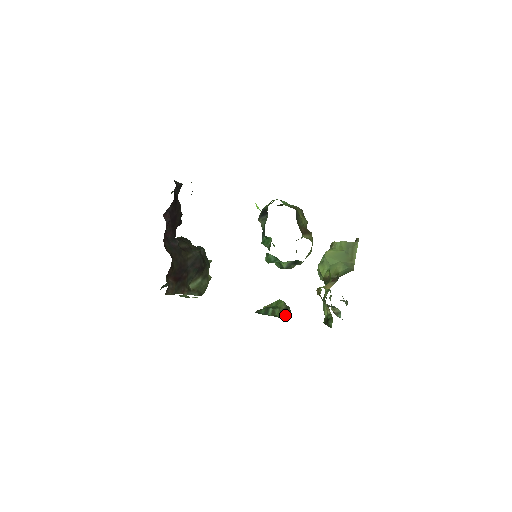
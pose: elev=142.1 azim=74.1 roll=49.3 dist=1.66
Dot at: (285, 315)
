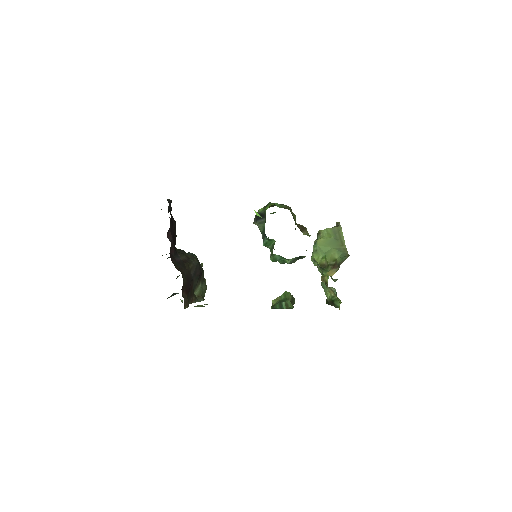
Dot at: (293, 304)
